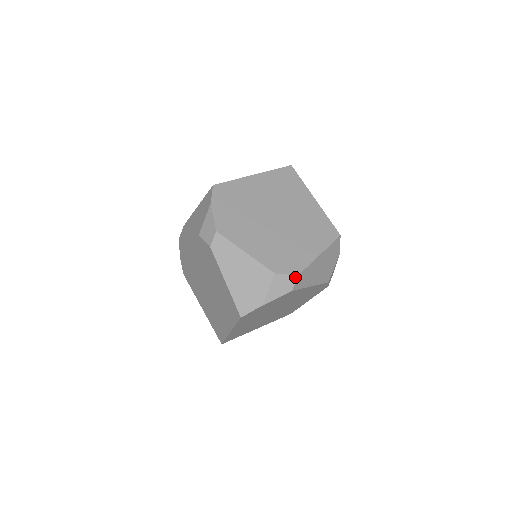
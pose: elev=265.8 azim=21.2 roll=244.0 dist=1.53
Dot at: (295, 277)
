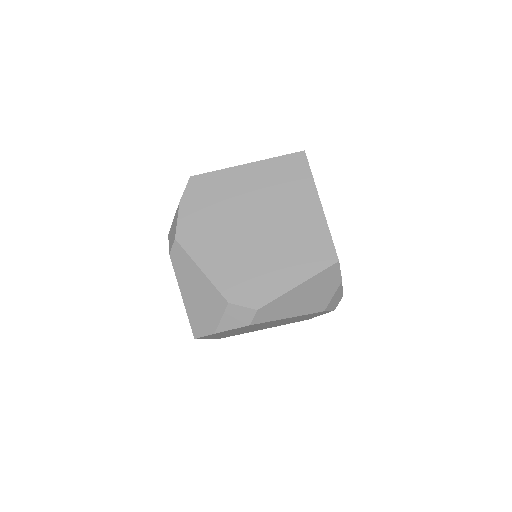
Dot at: (254, 311)
